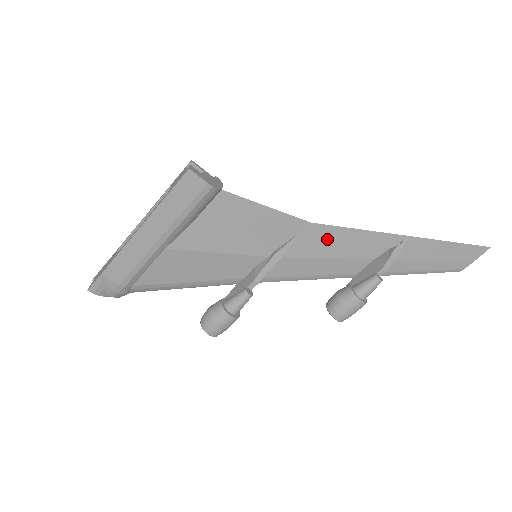
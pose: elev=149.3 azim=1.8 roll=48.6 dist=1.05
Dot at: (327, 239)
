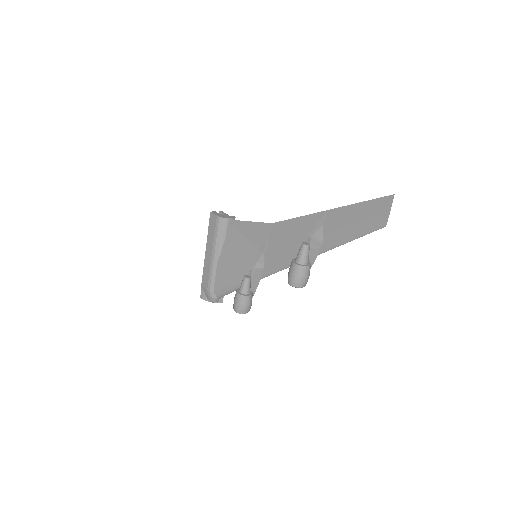
Dot at: (284, 231)
